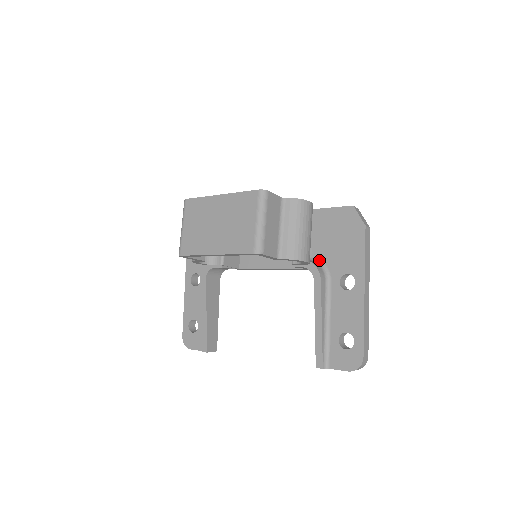
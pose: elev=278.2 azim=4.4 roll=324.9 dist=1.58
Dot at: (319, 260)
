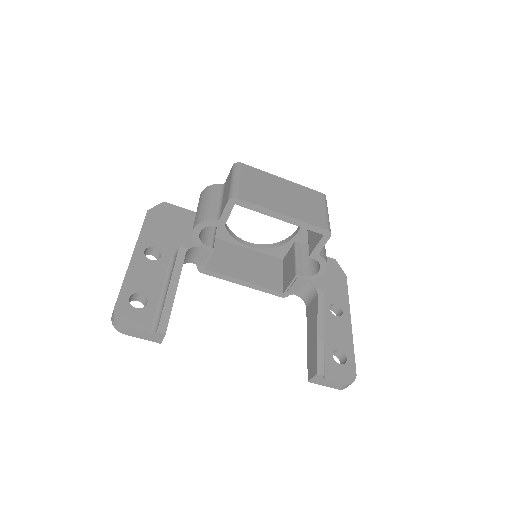
Dot at: occluded
